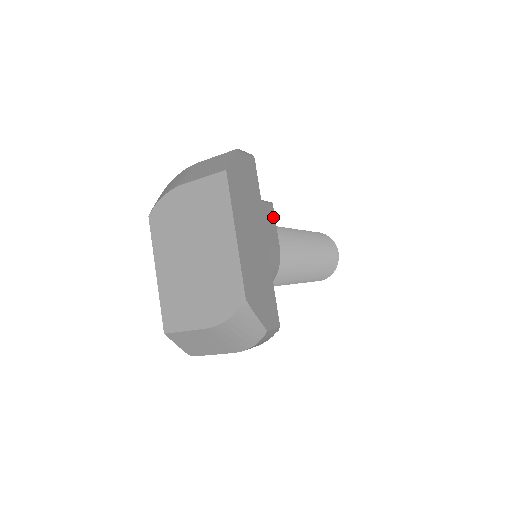
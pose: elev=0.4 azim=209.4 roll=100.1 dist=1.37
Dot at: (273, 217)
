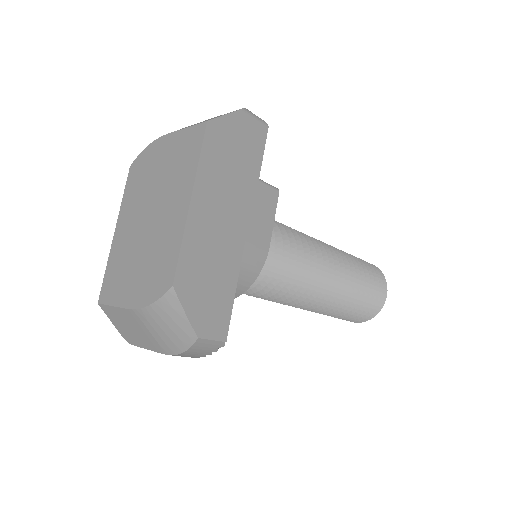
Dot at: (273, 207)
